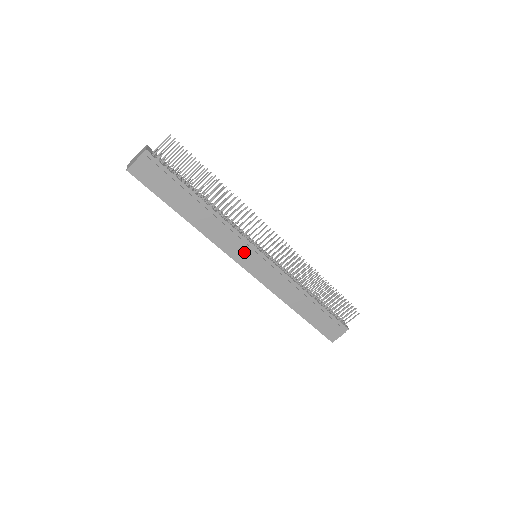
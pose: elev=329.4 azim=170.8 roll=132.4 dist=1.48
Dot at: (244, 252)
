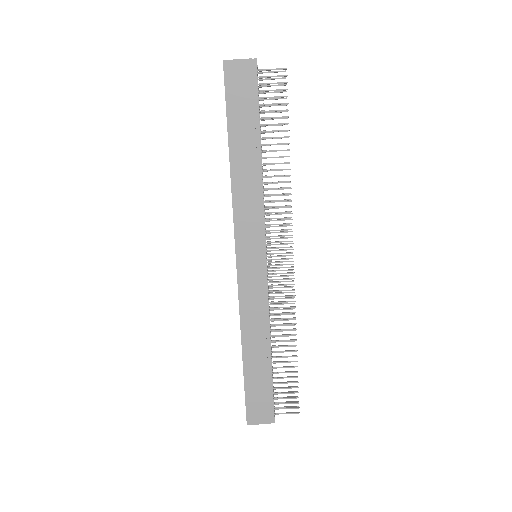
Dot at: (251, 238)
